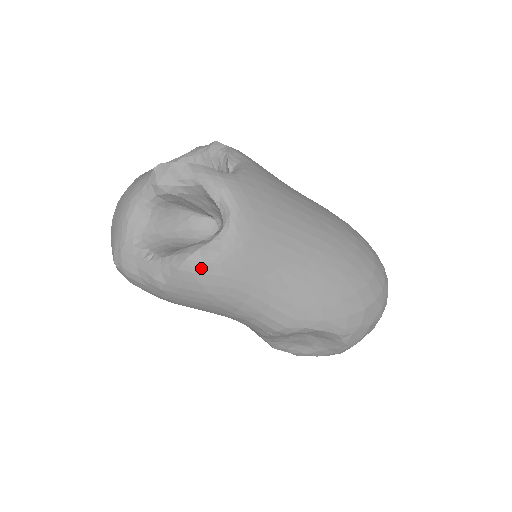
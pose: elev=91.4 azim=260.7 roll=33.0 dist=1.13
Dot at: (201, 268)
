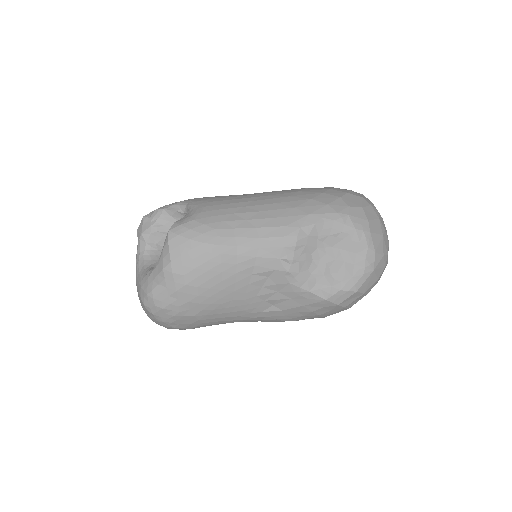
Dot at: (182, 229)
